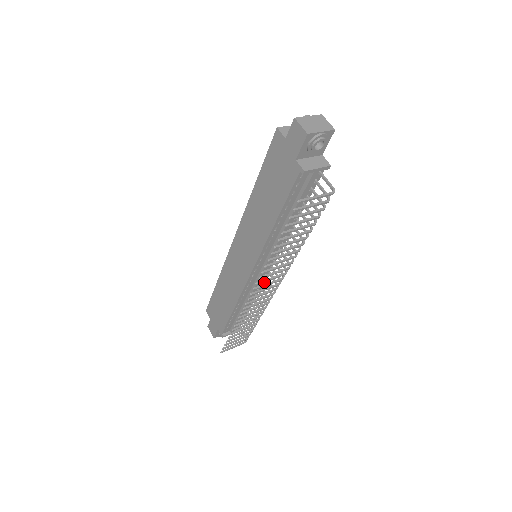
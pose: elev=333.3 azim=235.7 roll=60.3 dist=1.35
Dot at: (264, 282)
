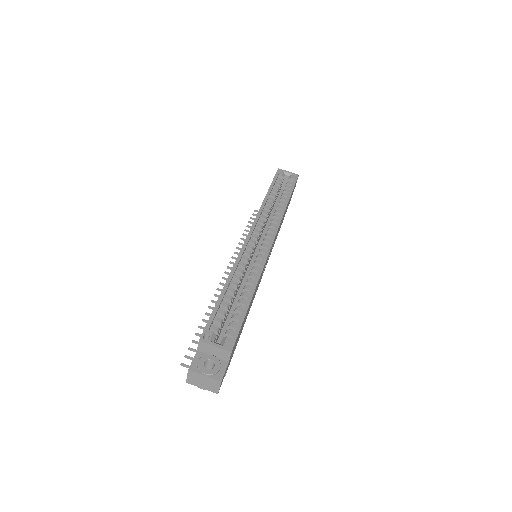
Dot at: occluded
